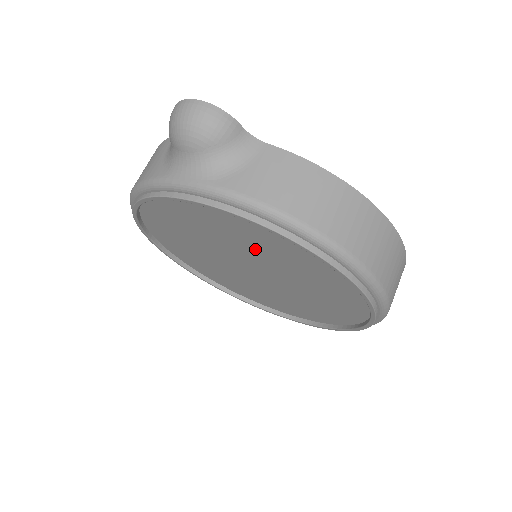
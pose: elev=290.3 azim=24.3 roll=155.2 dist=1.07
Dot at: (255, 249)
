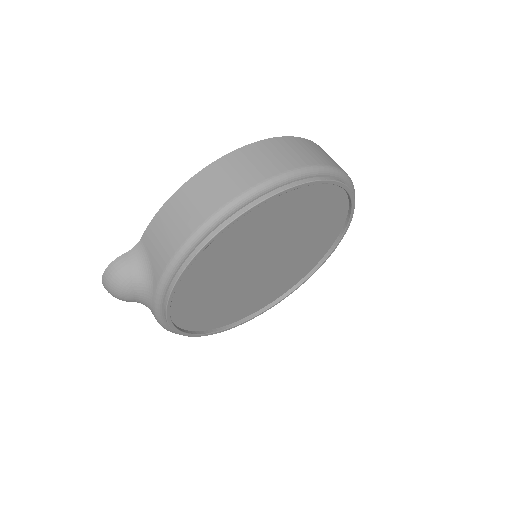
Dot at: (230, 264)
